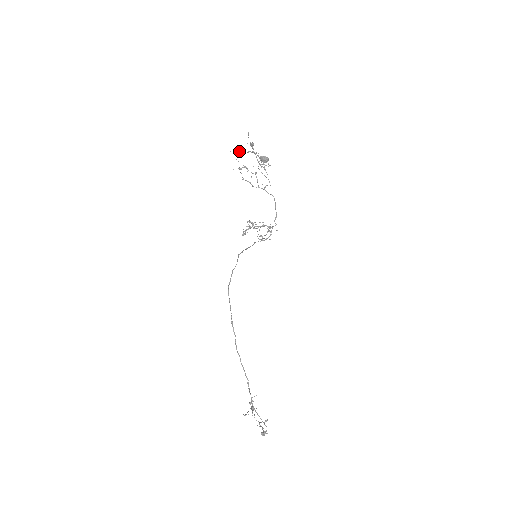
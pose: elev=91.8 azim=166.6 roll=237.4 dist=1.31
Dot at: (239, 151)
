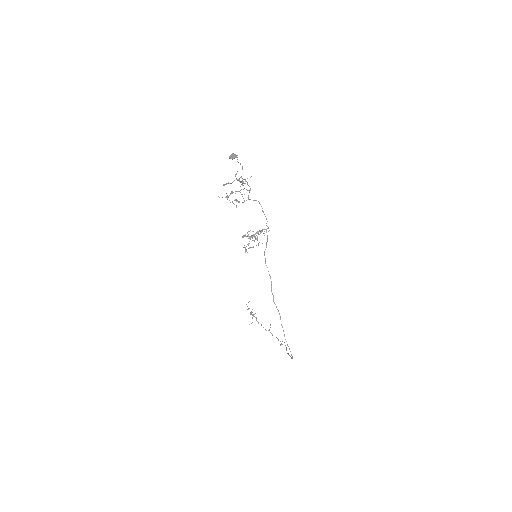
Dot at: (224, 185)
